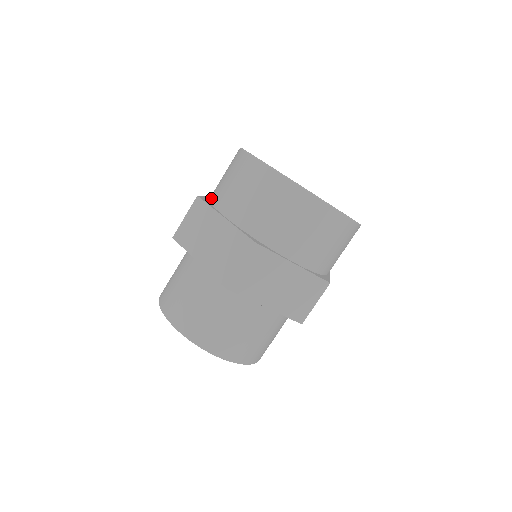
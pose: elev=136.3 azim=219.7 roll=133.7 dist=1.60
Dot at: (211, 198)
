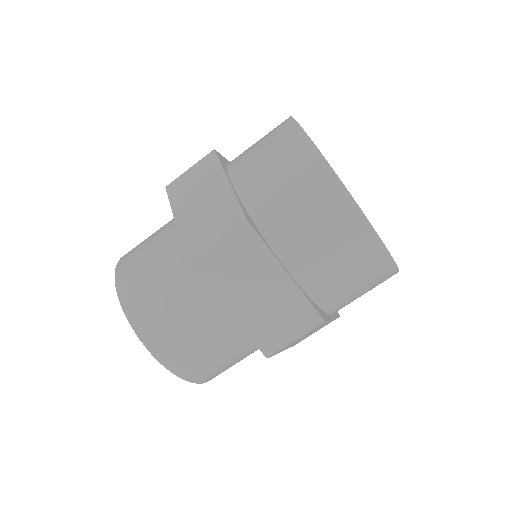
Dot at: occluded
